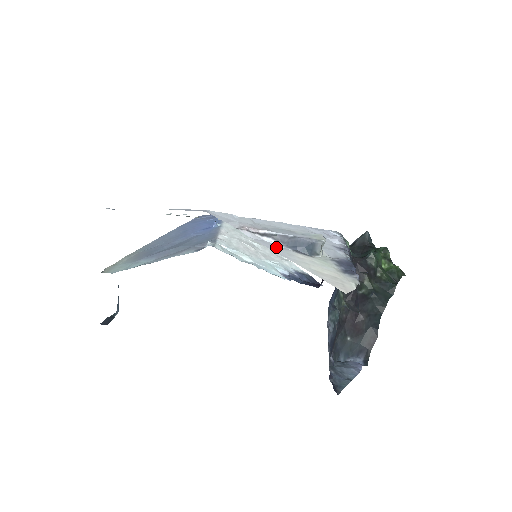
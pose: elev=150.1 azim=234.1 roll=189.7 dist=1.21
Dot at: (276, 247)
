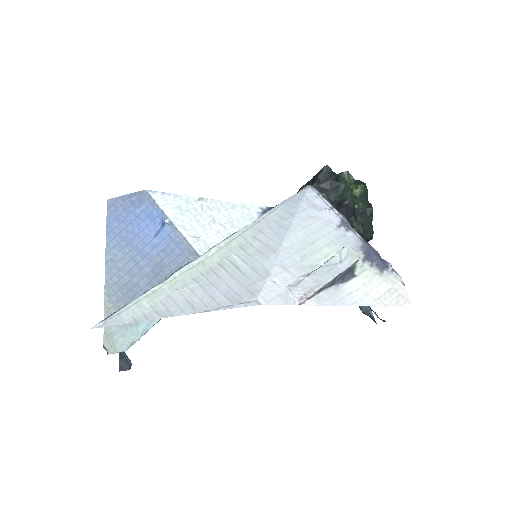
Dot at: (336, 295)
